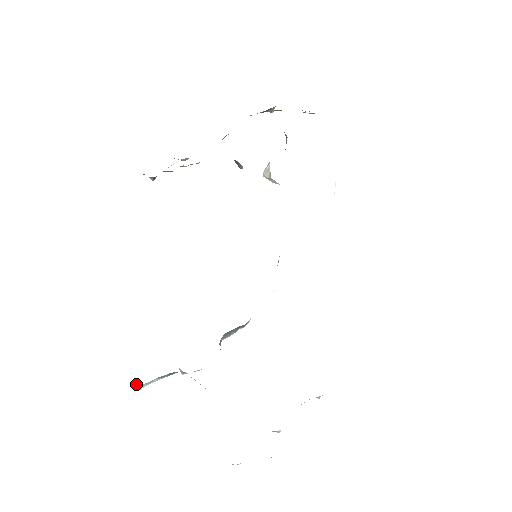
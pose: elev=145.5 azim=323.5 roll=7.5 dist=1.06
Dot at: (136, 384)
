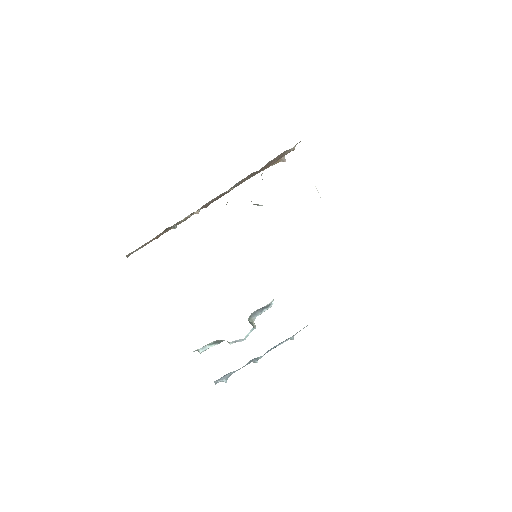
Dot at: occluded
